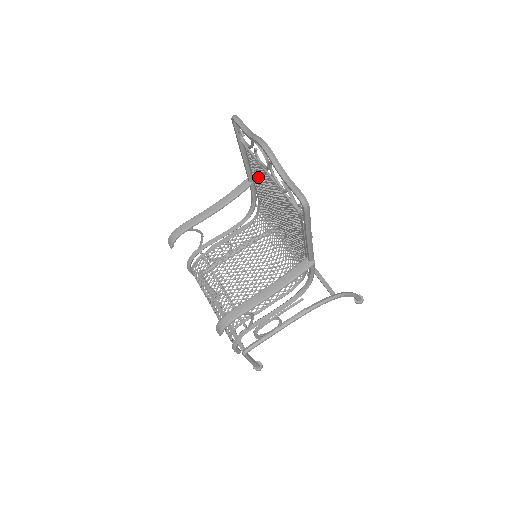
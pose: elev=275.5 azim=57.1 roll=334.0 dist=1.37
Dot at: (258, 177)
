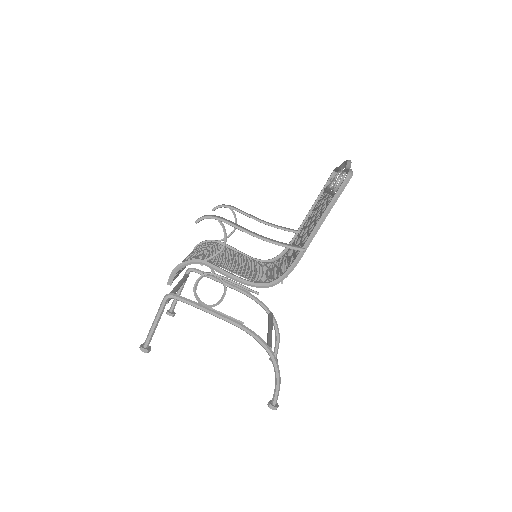
Dot at: (313, 213)
